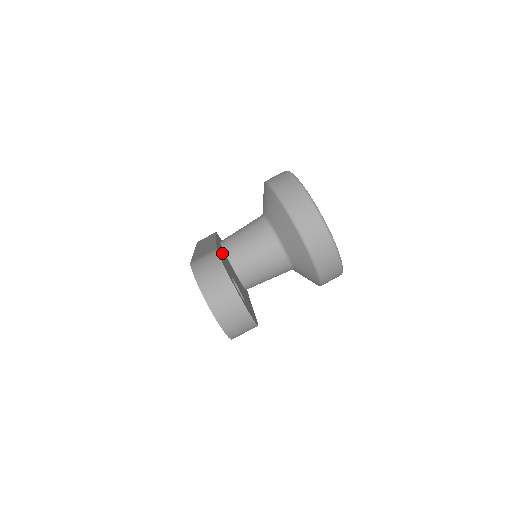
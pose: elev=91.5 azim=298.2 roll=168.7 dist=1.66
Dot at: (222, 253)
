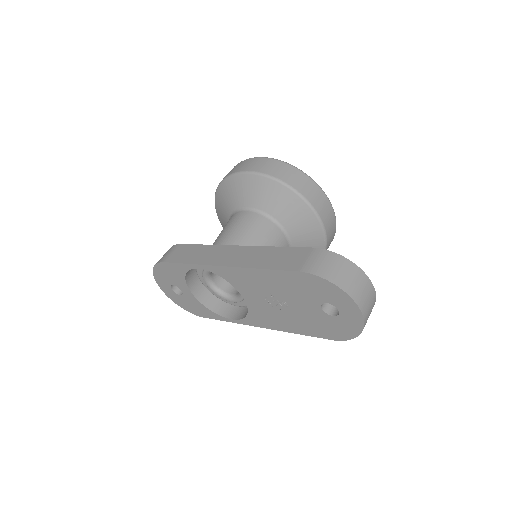
Dot at: occluded
